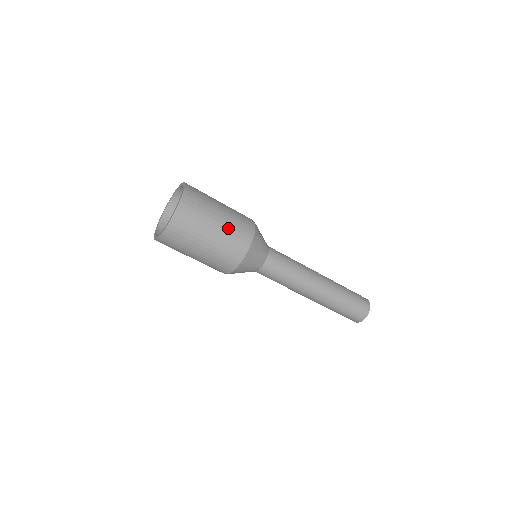
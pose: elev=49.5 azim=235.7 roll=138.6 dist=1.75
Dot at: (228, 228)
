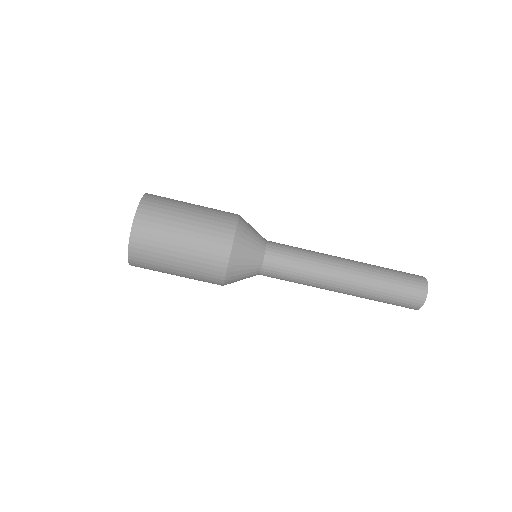
Dot at: (205, 212)
